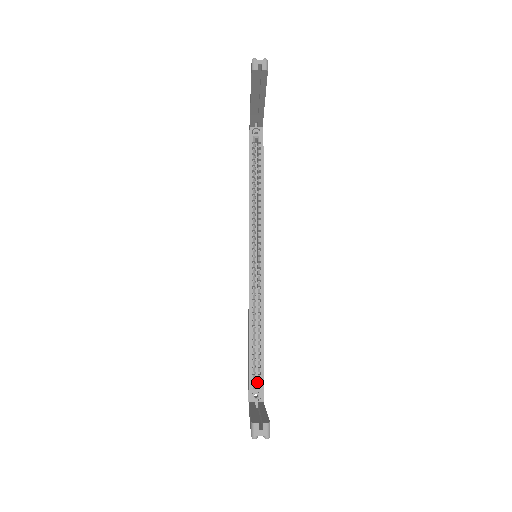
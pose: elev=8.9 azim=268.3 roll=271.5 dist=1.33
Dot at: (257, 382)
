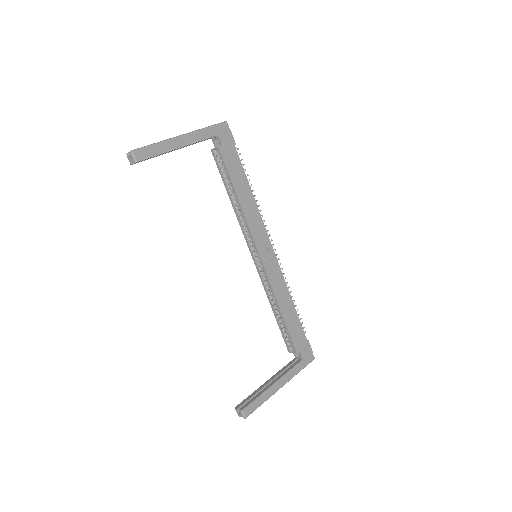
Dot at: occluded
